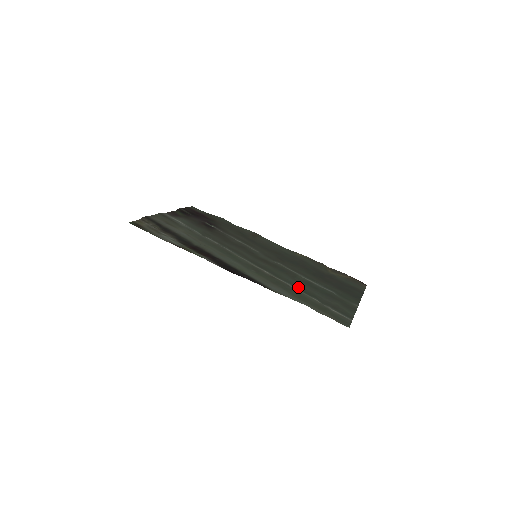
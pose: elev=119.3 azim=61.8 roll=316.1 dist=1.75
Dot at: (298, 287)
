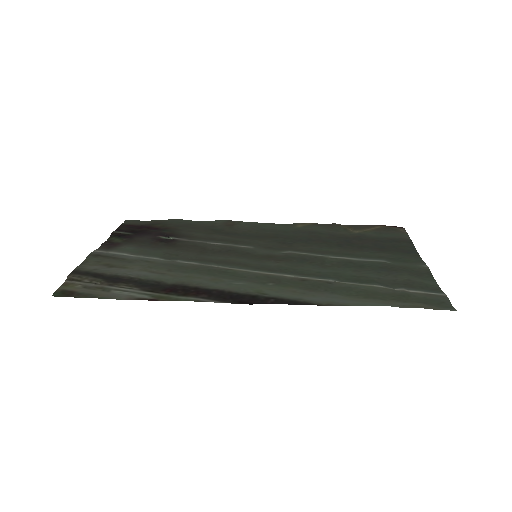
Dot at: (341, 277)
